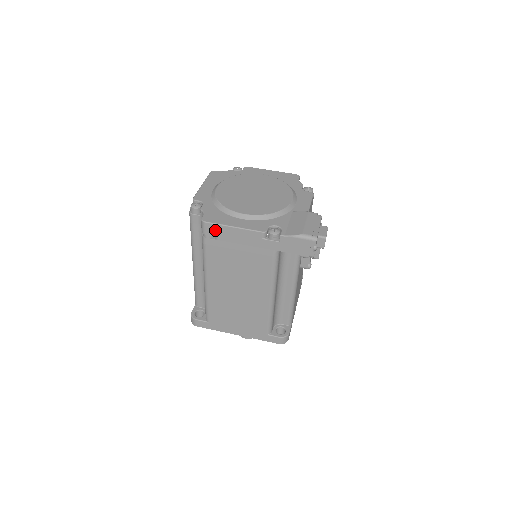
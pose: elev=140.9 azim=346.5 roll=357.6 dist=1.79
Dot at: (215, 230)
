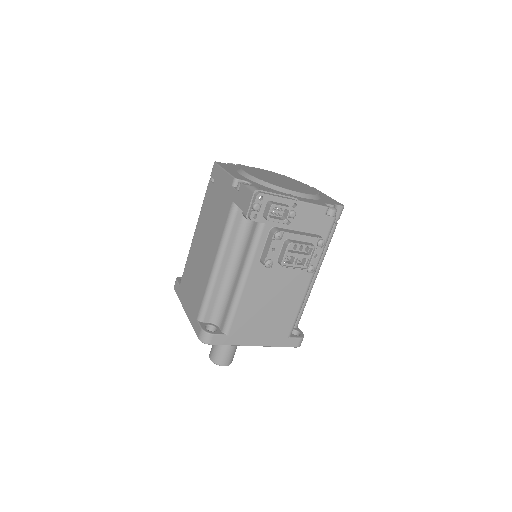
Dot at: (216, 172)
